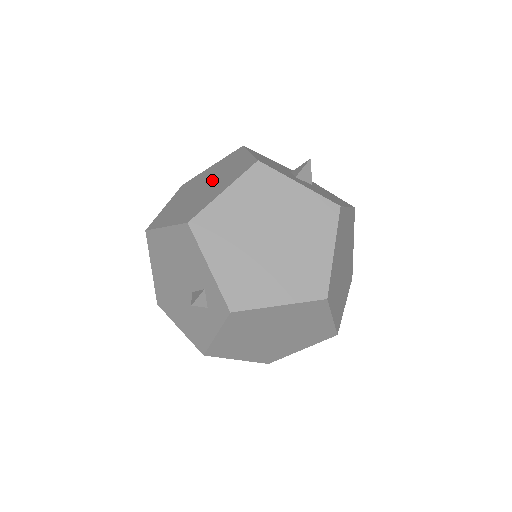
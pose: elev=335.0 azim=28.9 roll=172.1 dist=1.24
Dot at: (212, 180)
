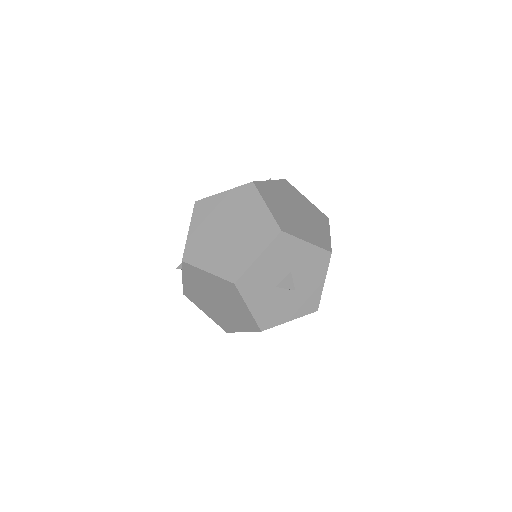
Dot at: (234, 236)
